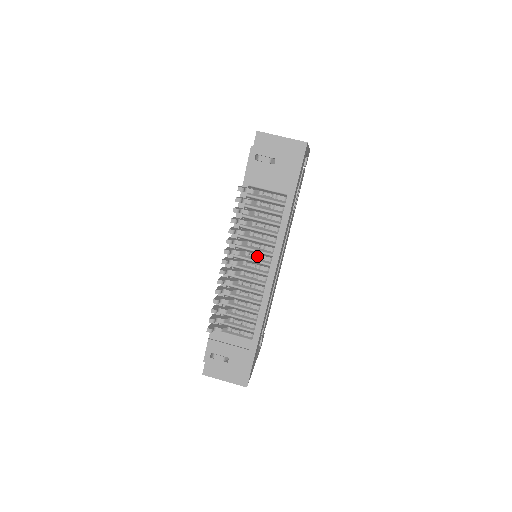
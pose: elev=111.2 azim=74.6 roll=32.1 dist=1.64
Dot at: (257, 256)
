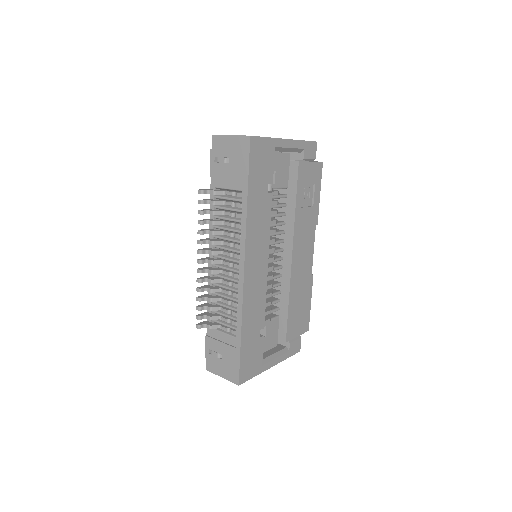
Dot at: (229, 254)
